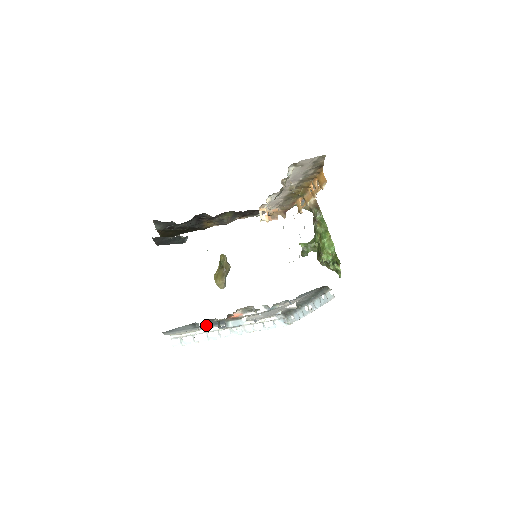
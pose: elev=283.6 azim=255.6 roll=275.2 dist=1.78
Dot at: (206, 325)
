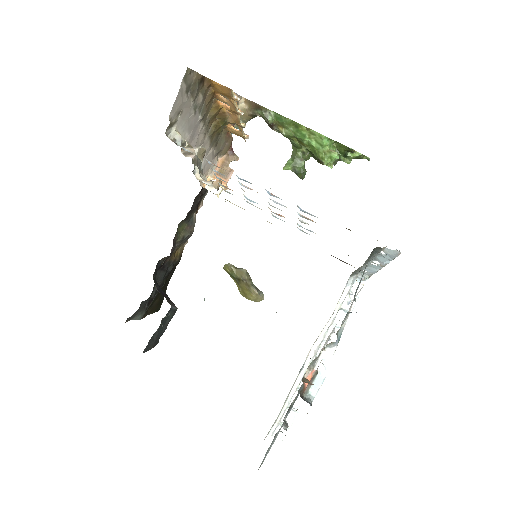
Dot at: occluded
